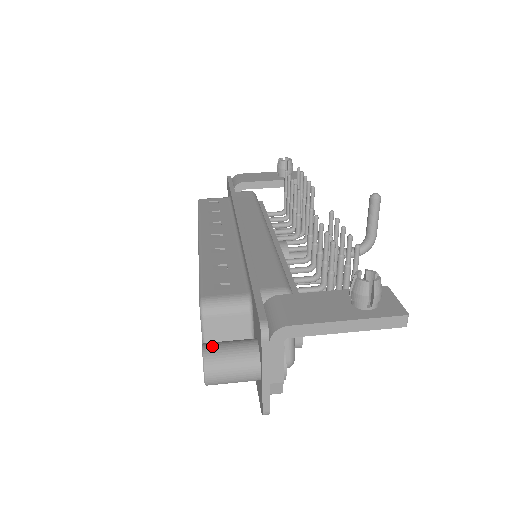
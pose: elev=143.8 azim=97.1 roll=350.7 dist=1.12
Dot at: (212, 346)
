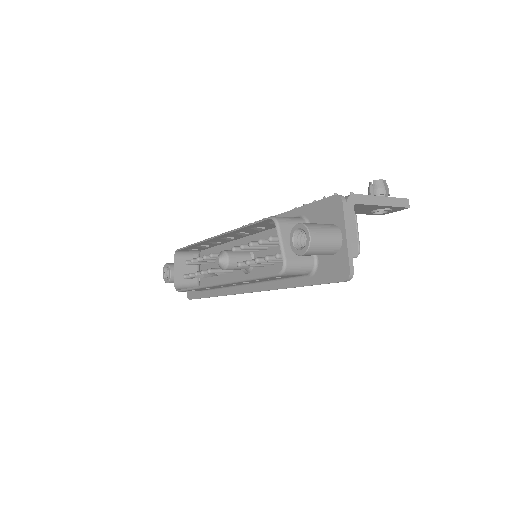
Dot at: occluded
